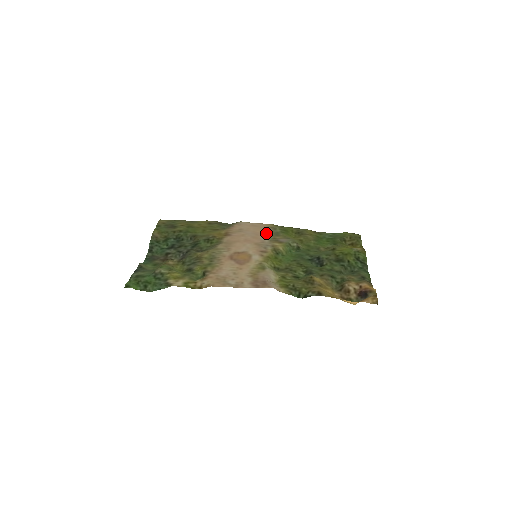
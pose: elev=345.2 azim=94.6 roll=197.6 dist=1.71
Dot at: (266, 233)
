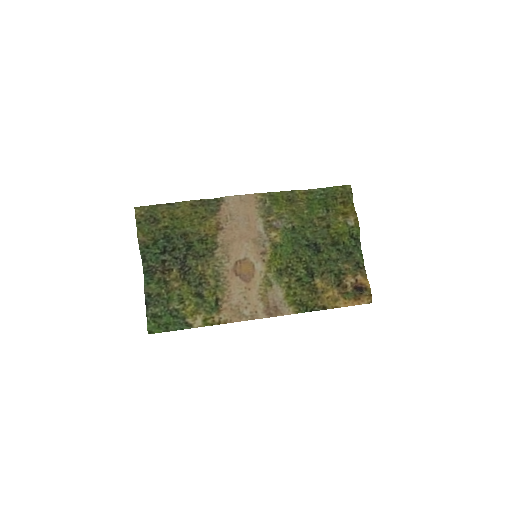
Dot at: (258, 213)
